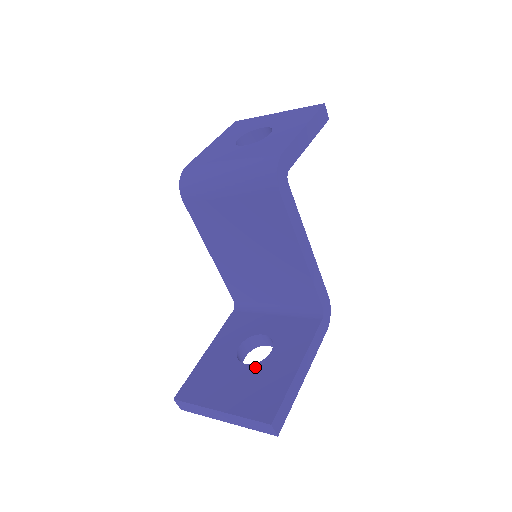
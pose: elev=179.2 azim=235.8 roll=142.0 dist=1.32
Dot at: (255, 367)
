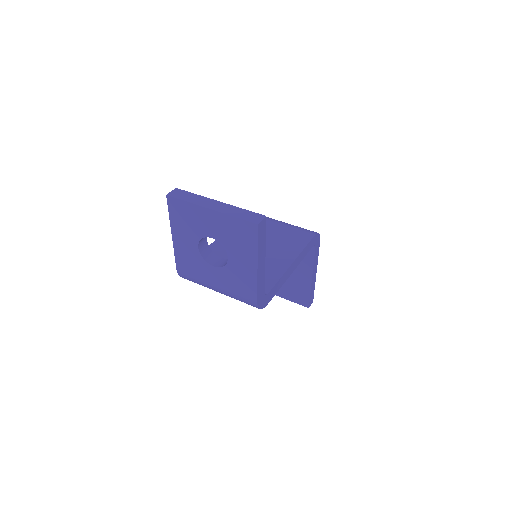
Dot at: occluded
